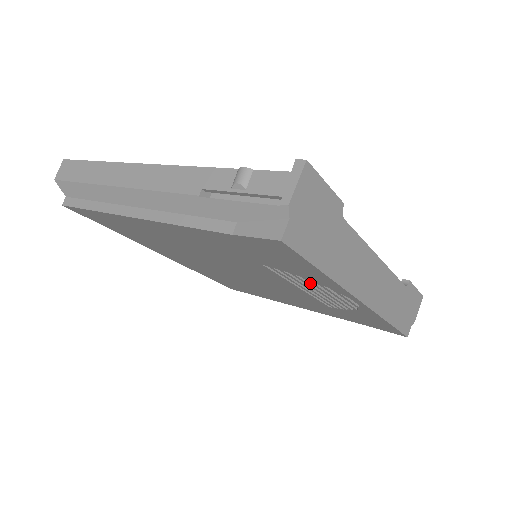
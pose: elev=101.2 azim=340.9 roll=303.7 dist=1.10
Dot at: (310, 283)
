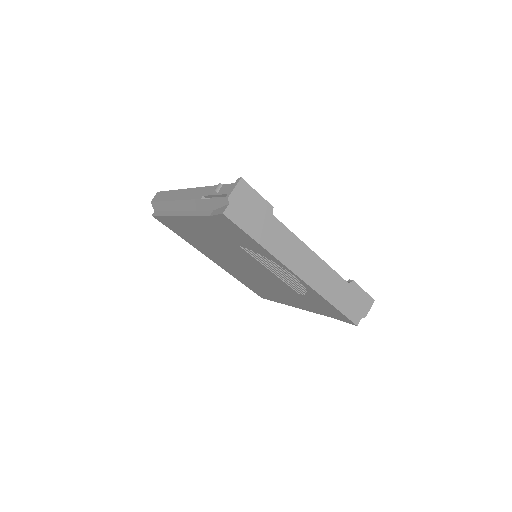
Dot at: (268, 262)
